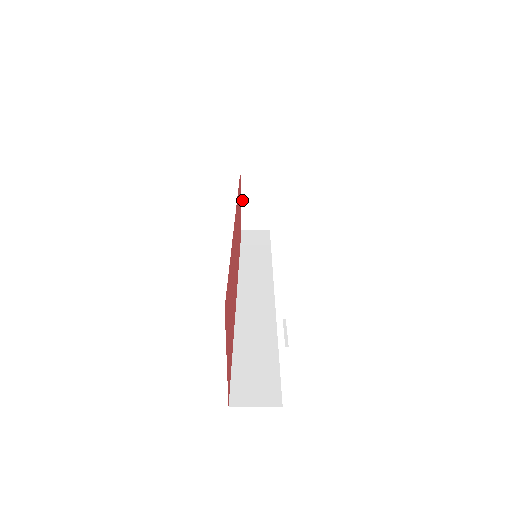
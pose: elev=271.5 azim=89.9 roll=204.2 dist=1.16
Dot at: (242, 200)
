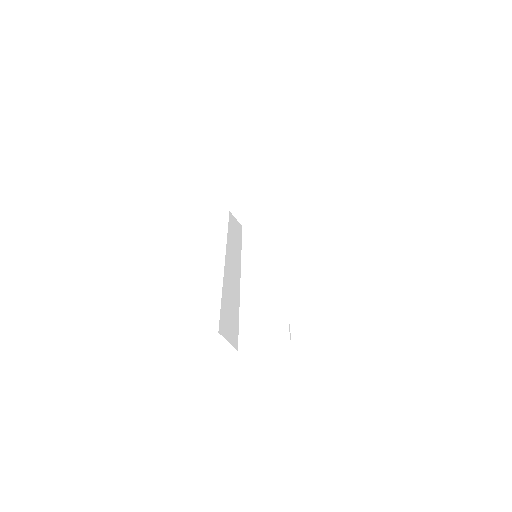
Dot at: (249, 199)
